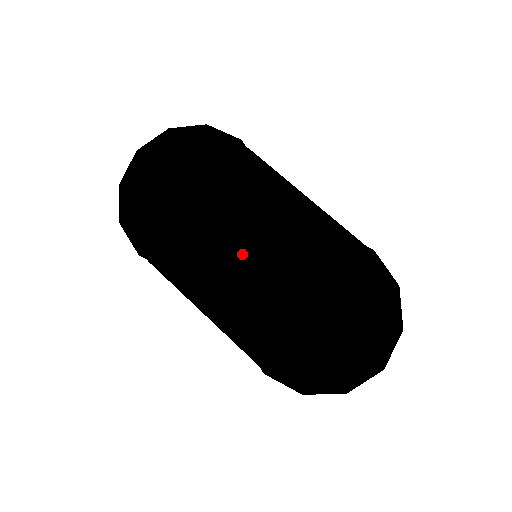
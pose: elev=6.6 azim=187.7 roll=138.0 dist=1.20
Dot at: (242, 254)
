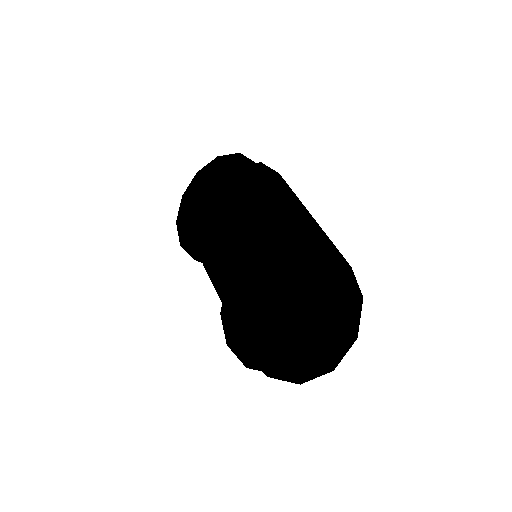
Dot at: (243, 252)
